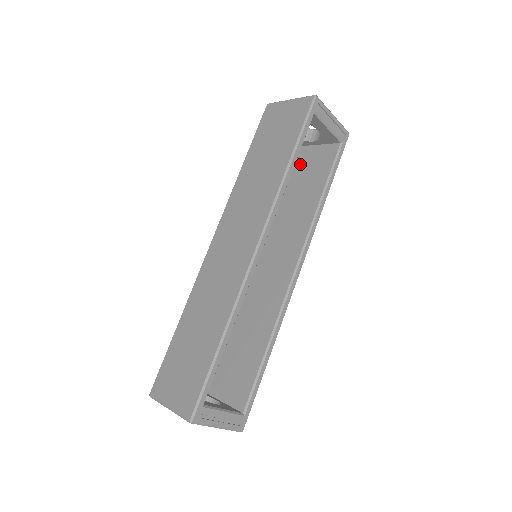
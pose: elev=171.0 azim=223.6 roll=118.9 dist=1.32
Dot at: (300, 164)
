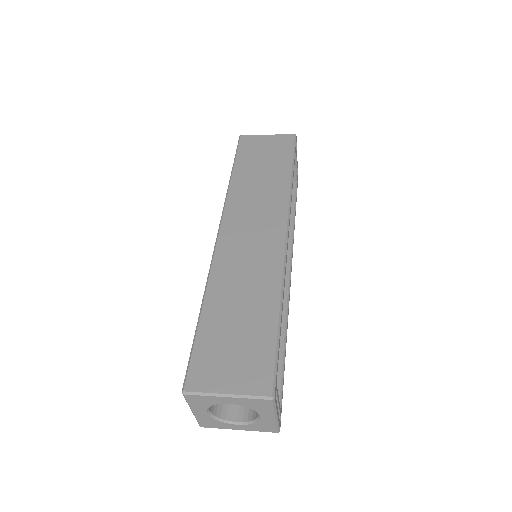
Dot at: occluded
